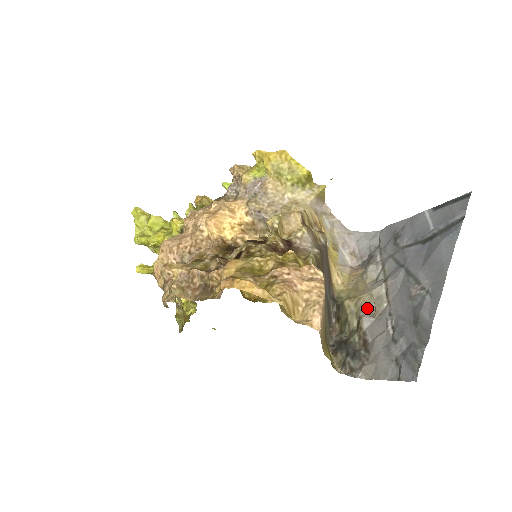
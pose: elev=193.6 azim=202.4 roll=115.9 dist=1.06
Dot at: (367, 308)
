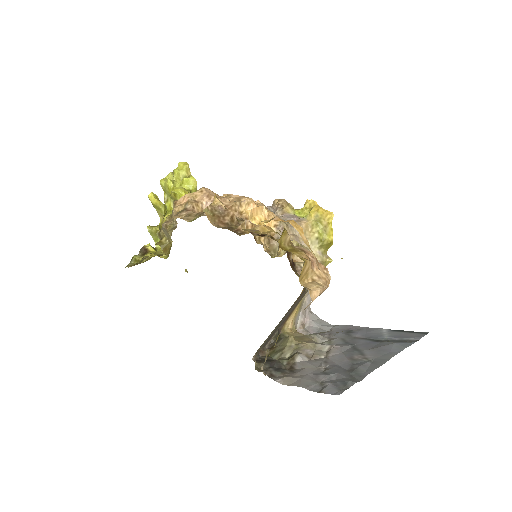
Dot at: (306, 351)
